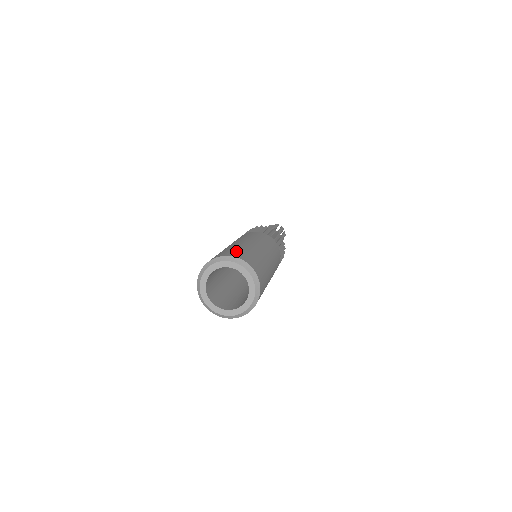
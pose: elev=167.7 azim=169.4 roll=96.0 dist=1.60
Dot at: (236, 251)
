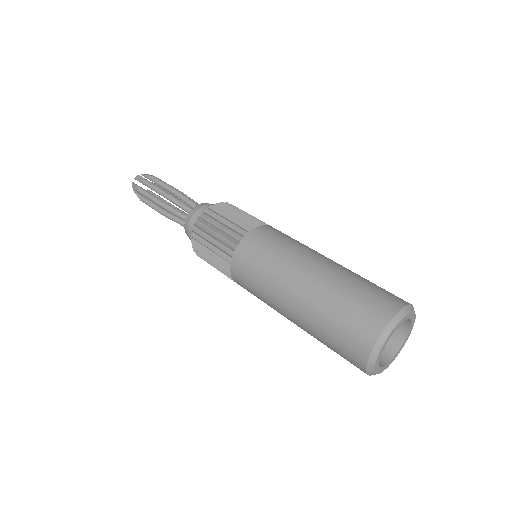
Dot at: (381, 291)
